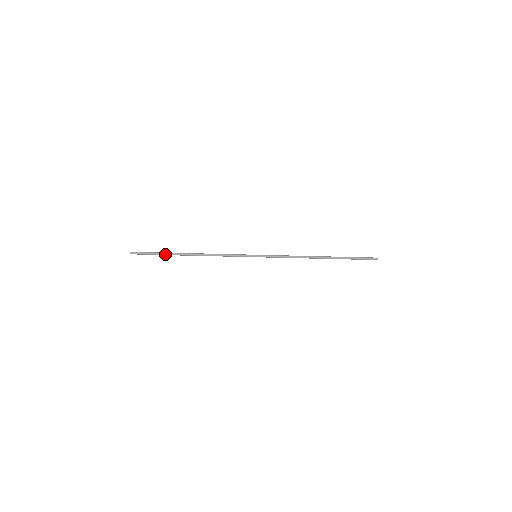
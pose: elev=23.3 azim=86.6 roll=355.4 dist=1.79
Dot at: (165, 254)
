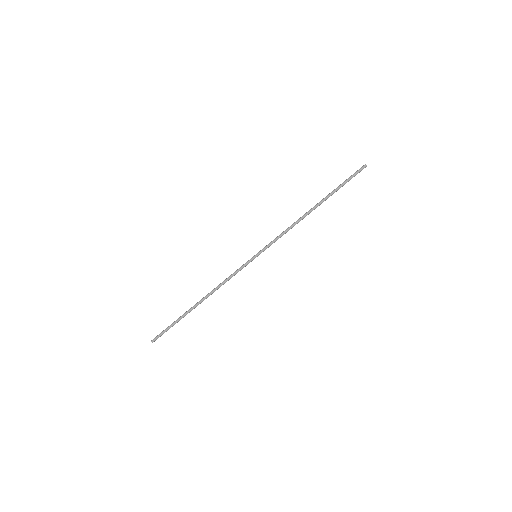
Dot at: (179, 318)
